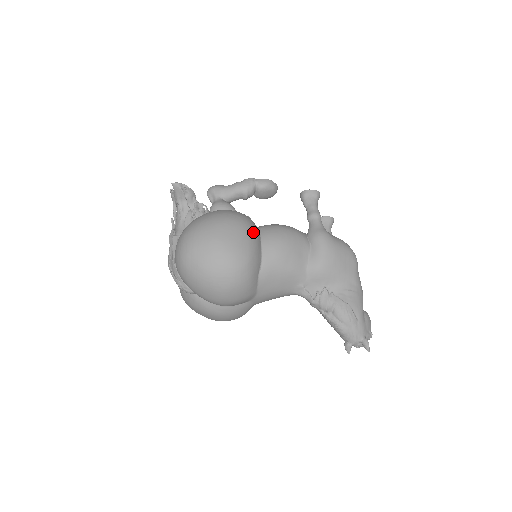
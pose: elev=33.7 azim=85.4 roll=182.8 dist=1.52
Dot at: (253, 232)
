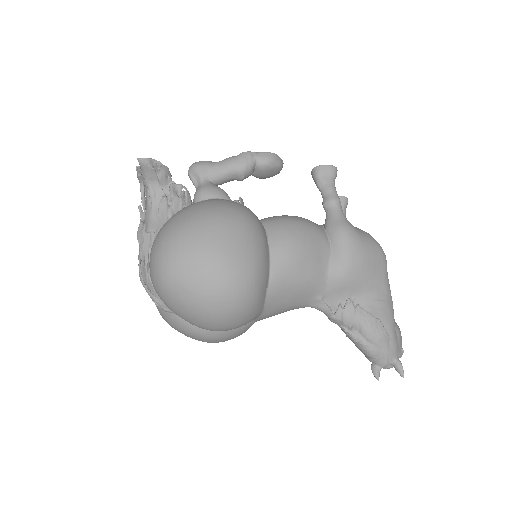
Dot at: (258, 233)
